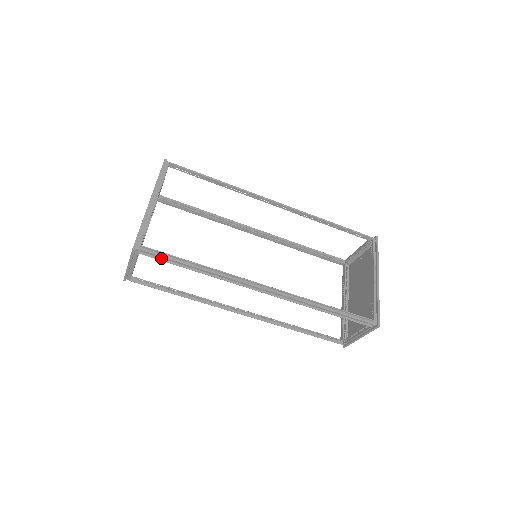
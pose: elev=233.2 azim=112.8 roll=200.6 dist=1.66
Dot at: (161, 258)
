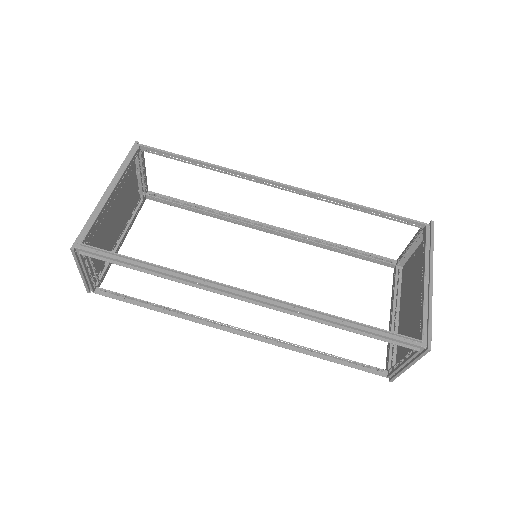
Dot at: (108, 259)
